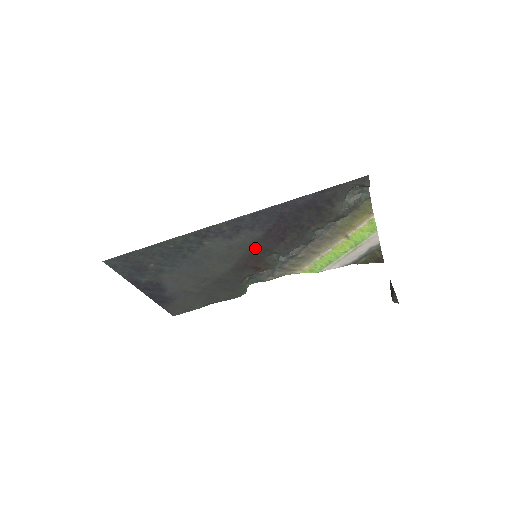
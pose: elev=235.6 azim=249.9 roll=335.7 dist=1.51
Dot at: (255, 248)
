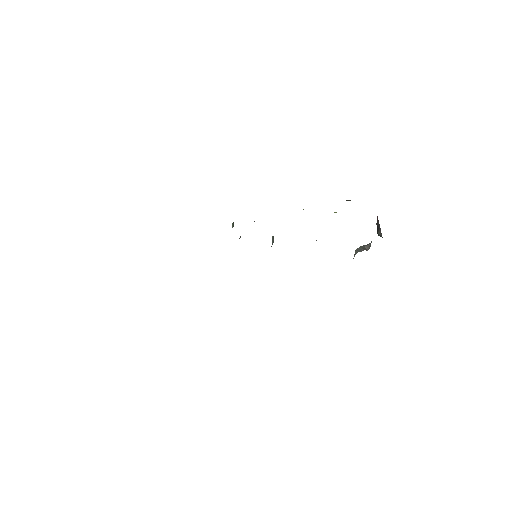
Dot at: occluded
